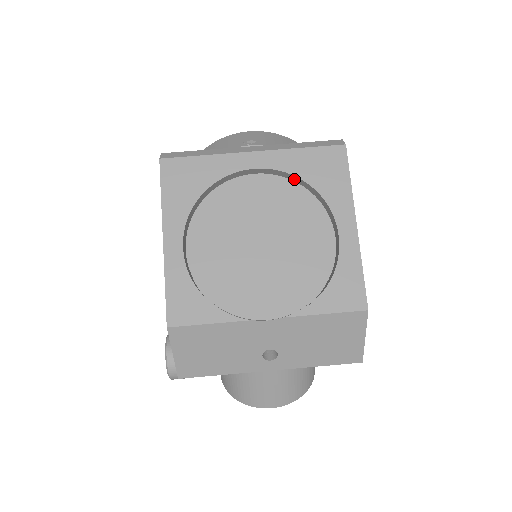
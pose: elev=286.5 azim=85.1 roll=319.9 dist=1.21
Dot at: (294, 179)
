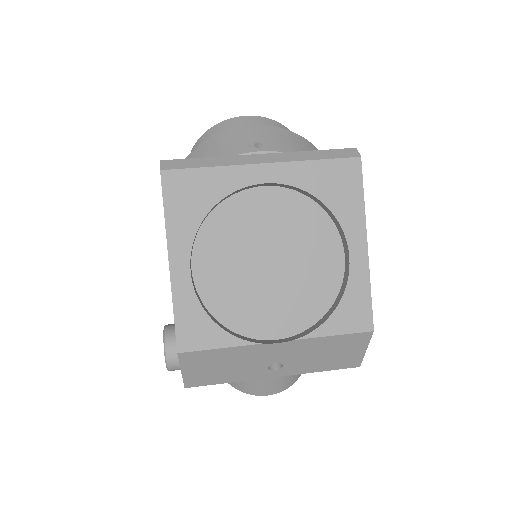
Dot at: (305, 193)
